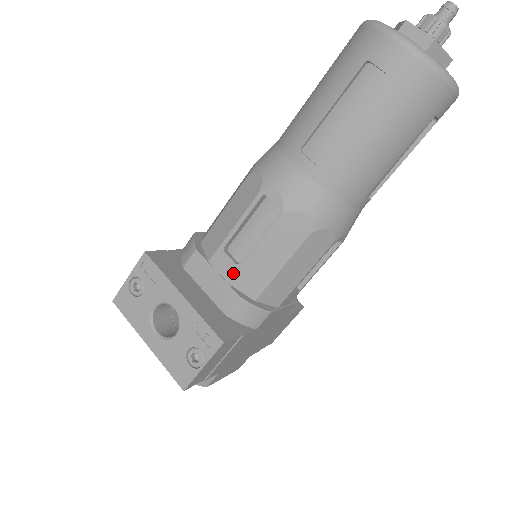
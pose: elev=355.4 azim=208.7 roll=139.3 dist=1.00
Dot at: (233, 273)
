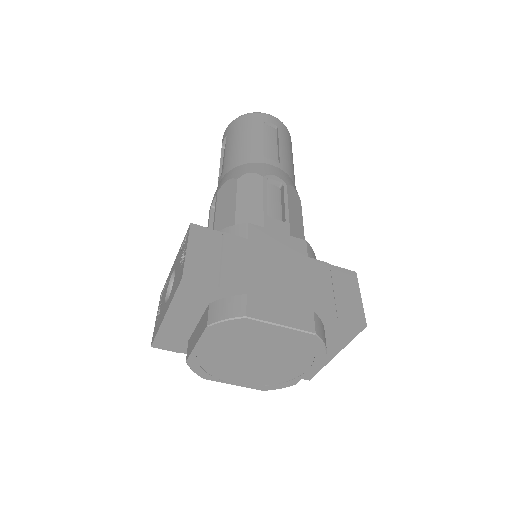
Dot at: occluded
